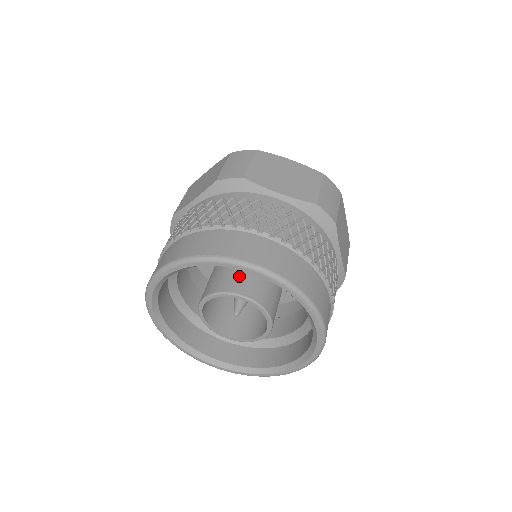
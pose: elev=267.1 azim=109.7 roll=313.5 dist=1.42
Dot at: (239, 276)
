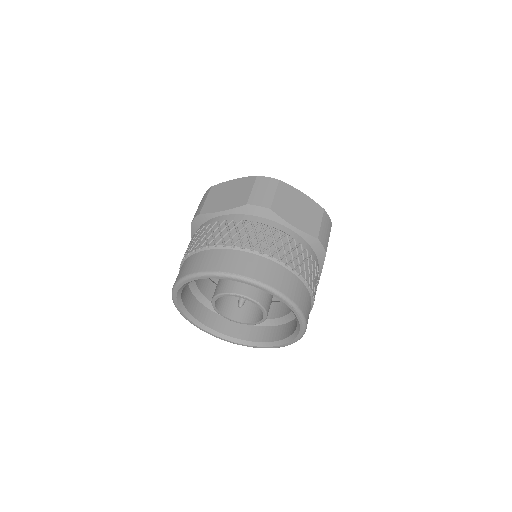
Dot at: occluded
